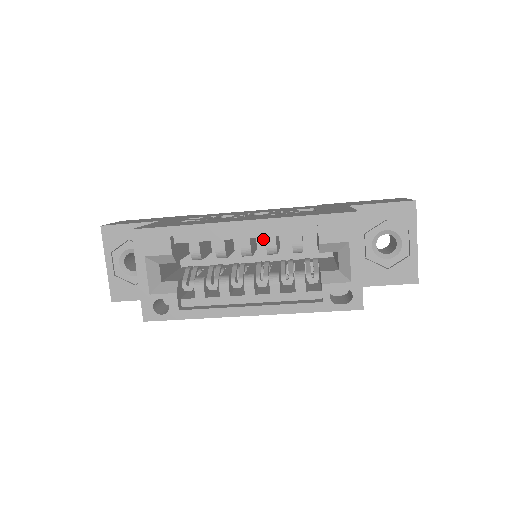
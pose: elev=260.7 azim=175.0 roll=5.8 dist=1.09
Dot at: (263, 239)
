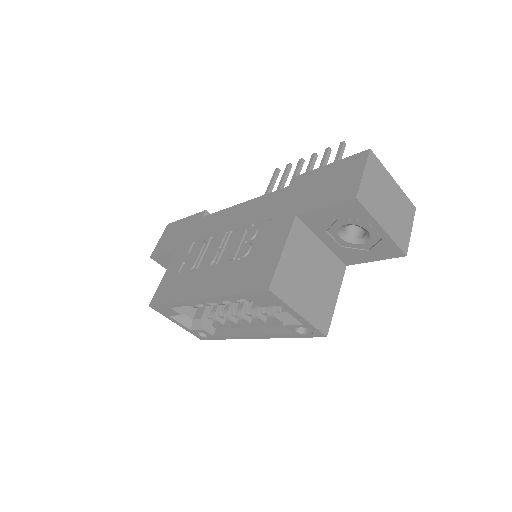
Dot at: occluded
